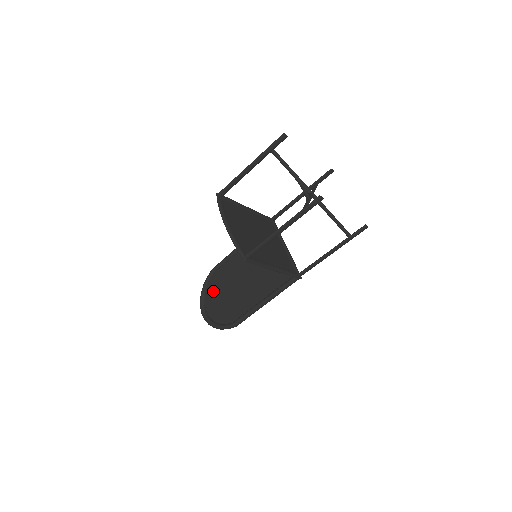
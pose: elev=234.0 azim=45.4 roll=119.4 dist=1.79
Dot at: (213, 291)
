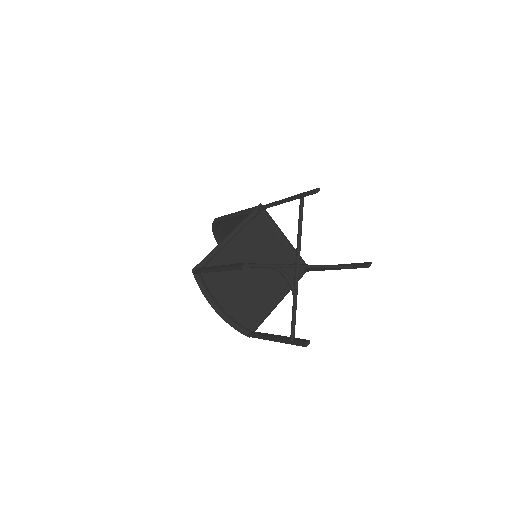
Dot at: (224, 237)
